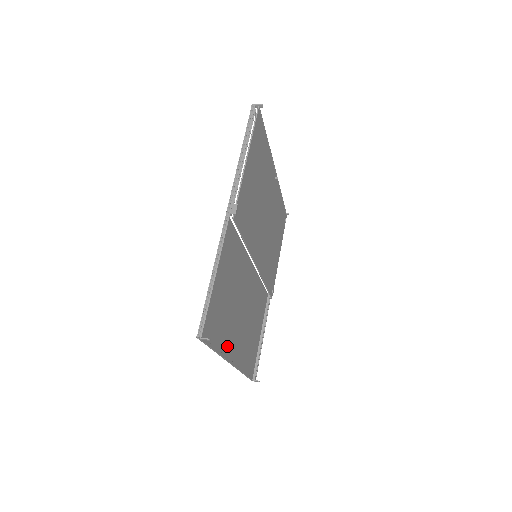
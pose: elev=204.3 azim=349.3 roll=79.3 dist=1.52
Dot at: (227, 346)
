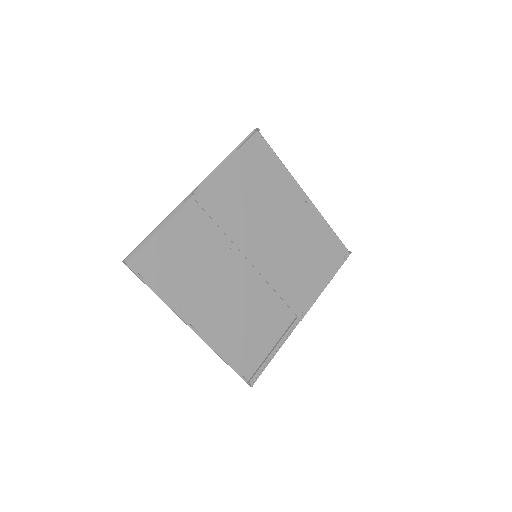
Dot at: (181, 304)
